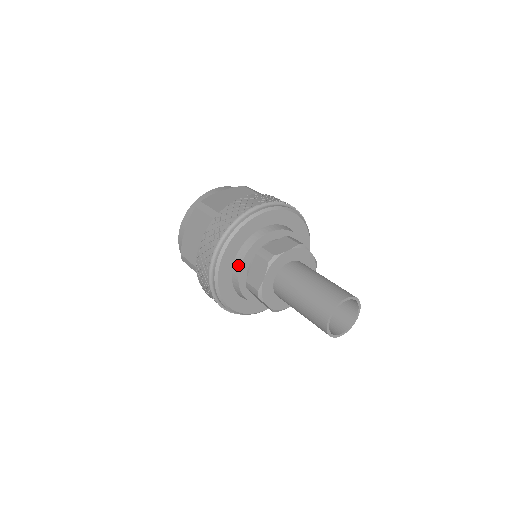
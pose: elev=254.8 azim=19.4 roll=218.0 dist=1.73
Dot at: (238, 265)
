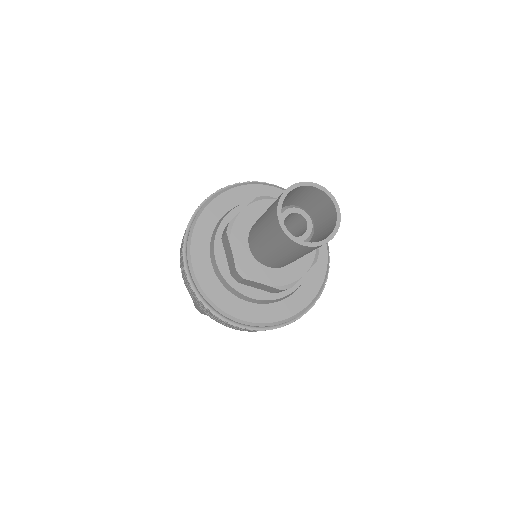
Dot at: (226, 214)
